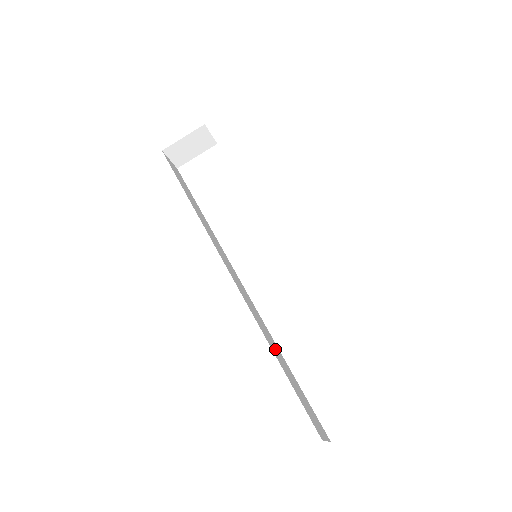
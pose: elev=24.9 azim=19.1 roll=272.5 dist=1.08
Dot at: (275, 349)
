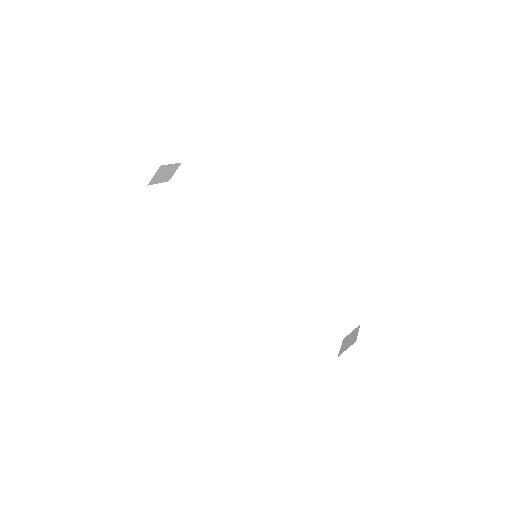
Dot at: occluded
